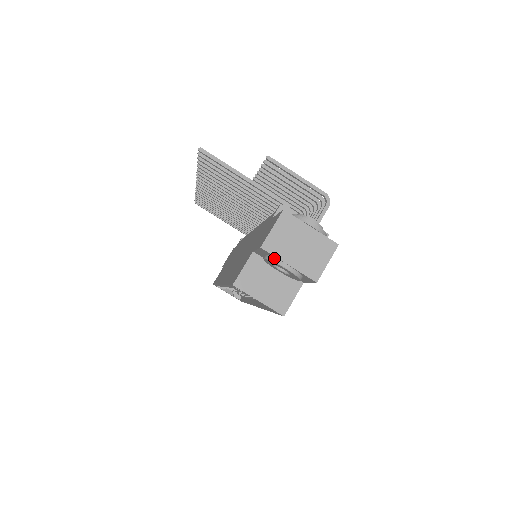
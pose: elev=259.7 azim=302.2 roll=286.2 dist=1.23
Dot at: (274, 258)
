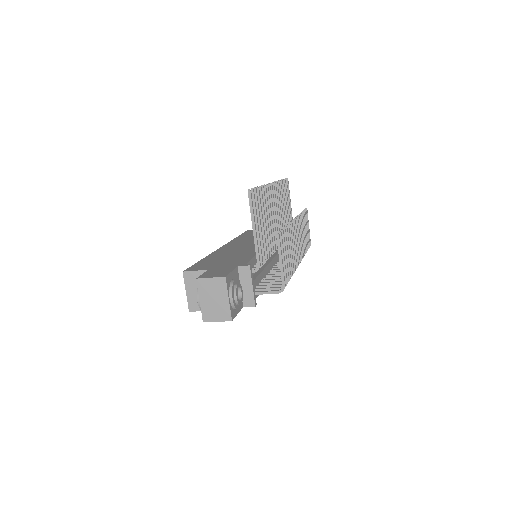
Dot at: (199, 289)
